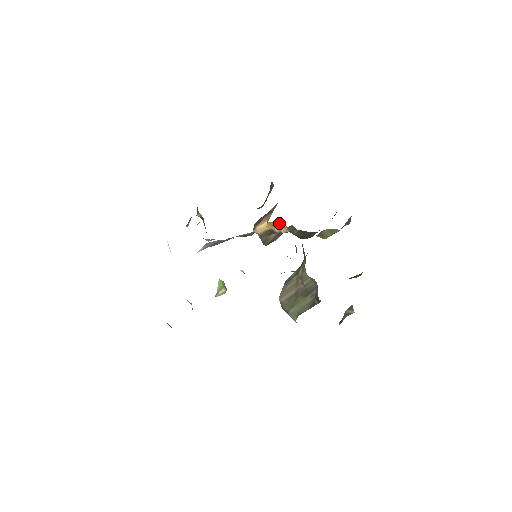
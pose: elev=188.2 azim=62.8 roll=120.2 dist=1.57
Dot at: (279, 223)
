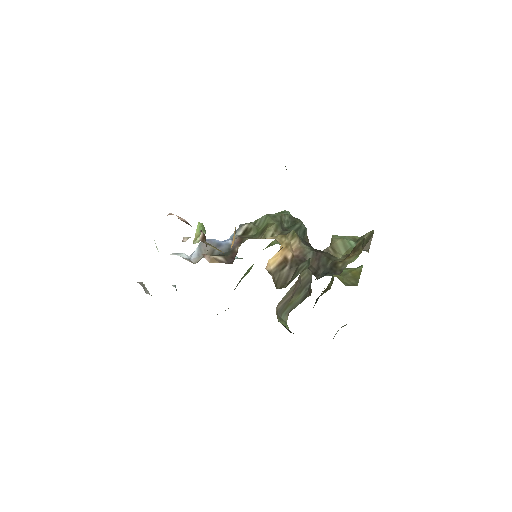
Dot at: (291, 237)
